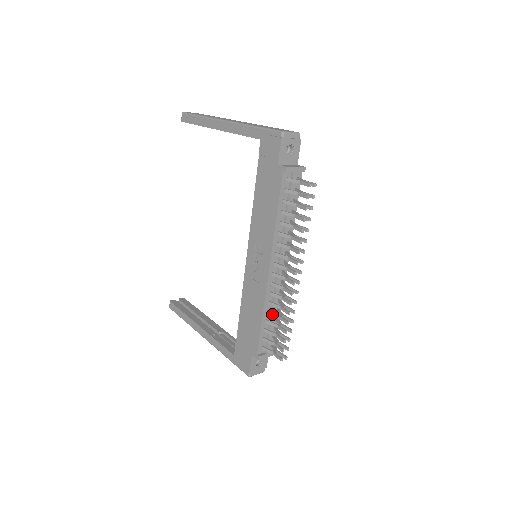
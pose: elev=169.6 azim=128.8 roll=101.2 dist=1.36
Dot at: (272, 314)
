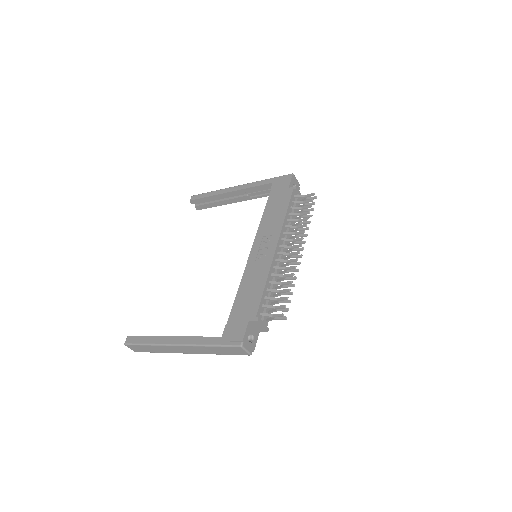
Dot at: (274, 282)
